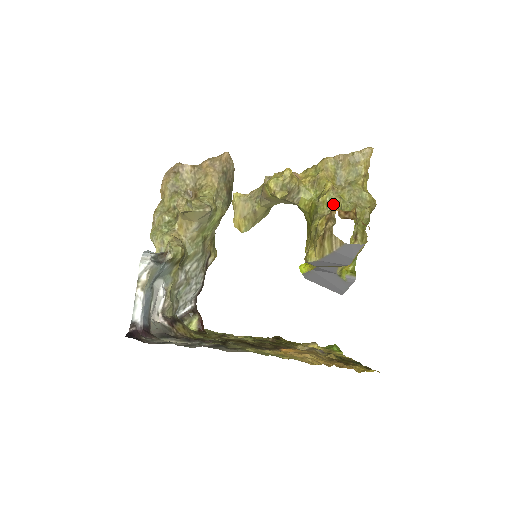
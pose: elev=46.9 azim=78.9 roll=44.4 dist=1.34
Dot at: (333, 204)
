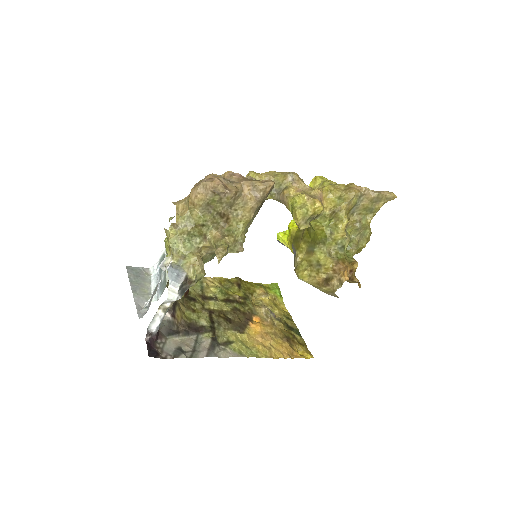
Dot at: (342, 248)
